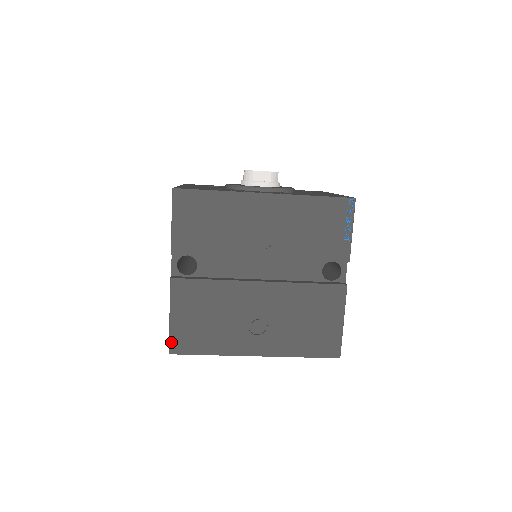
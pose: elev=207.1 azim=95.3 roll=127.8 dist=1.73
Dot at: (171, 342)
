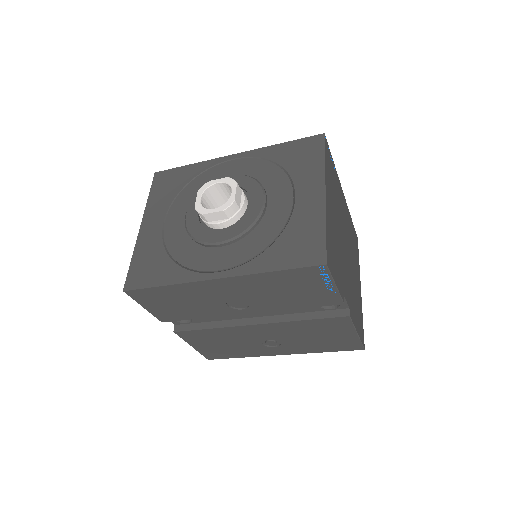
Dot at: (204, 356)
